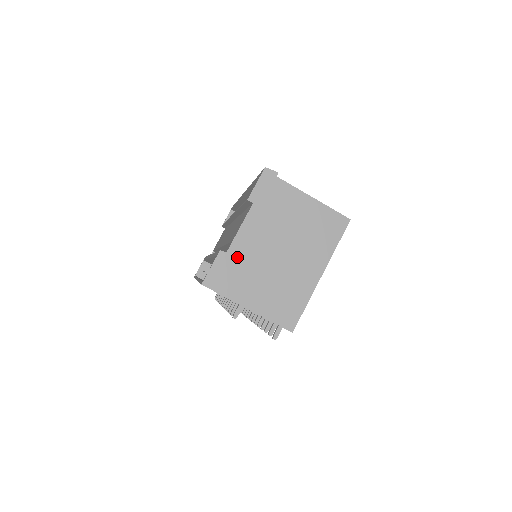
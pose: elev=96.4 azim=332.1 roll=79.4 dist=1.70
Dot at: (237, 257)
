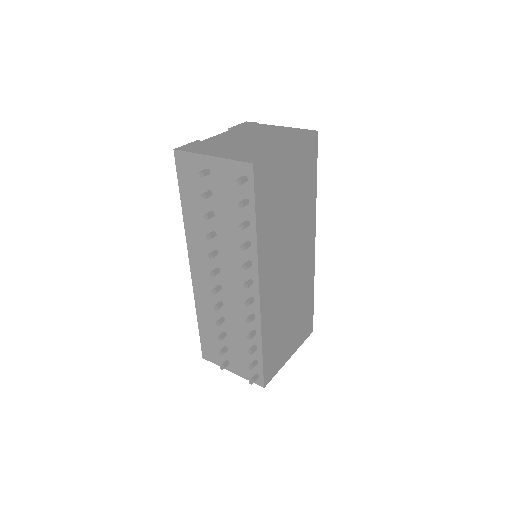
Dot at: (211, 142)
